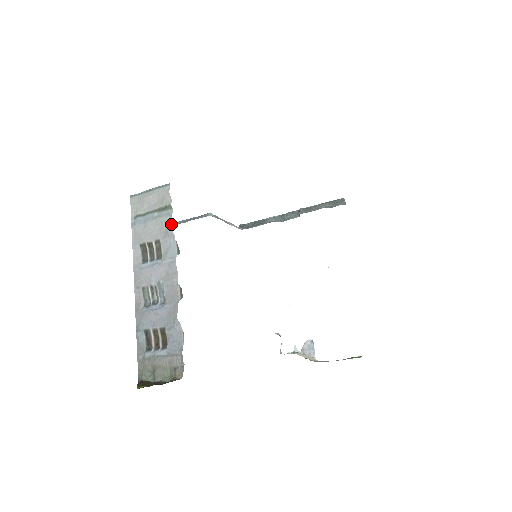
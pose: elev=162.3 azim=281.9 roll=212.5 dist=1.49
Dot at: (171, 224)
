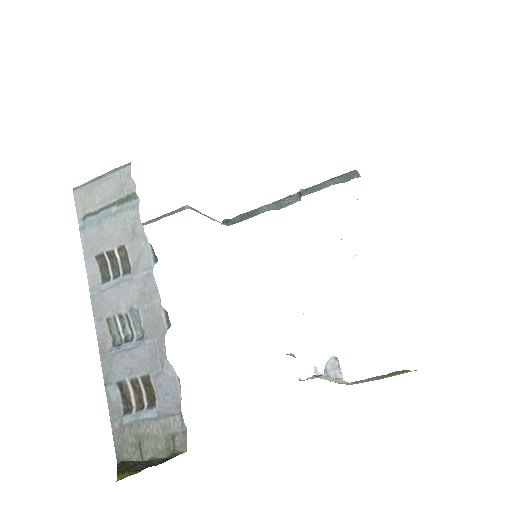
Dot at: (139, 220)
